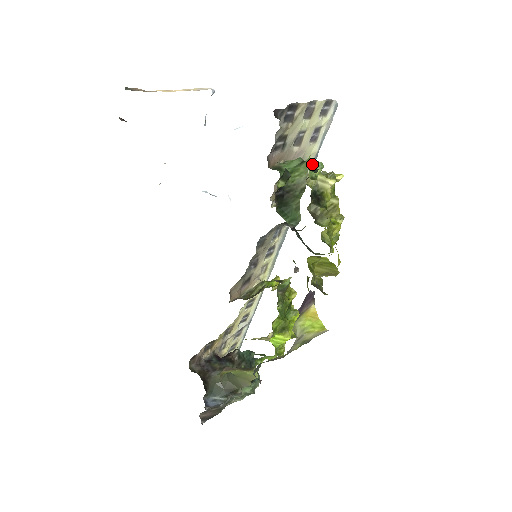
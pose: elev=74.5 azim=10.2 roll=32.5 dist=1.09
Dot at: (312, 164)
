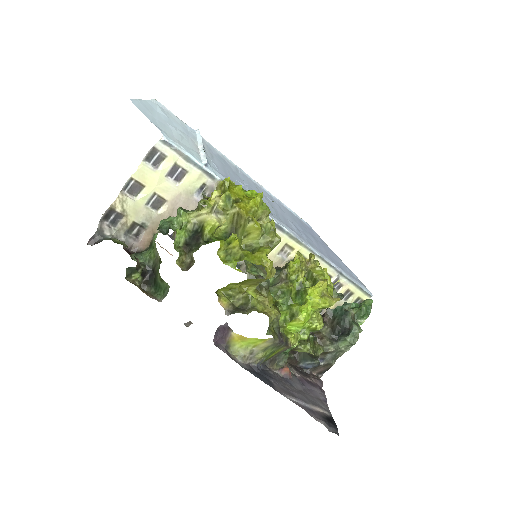
Dot at: (213, 179)
